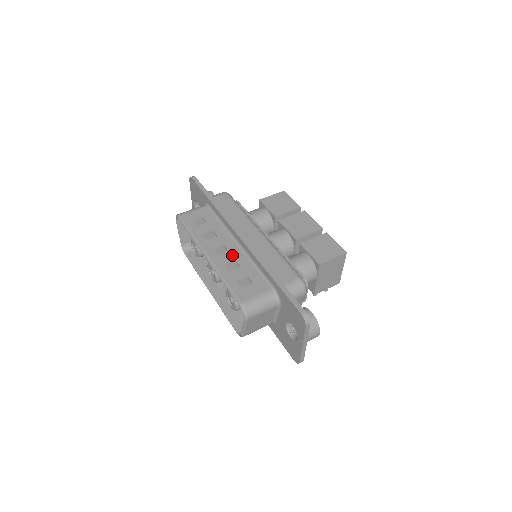
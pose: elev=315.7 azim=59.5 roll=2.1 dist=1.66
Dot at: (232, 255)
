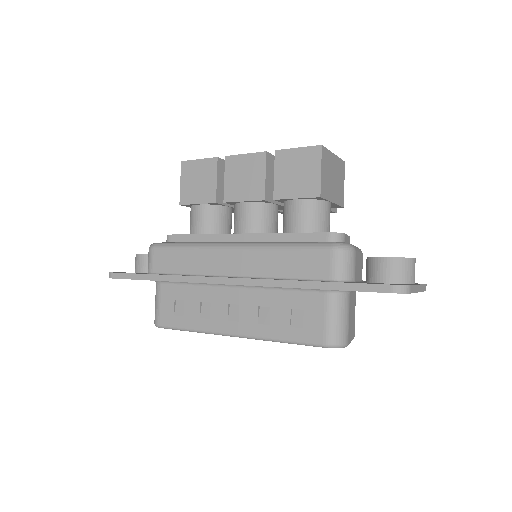
Dot at: (248, 305)
